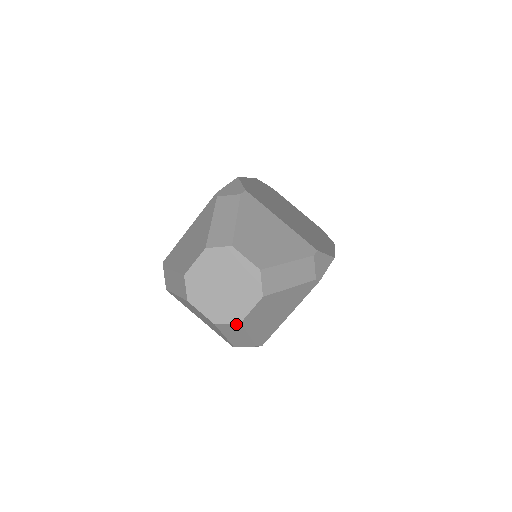
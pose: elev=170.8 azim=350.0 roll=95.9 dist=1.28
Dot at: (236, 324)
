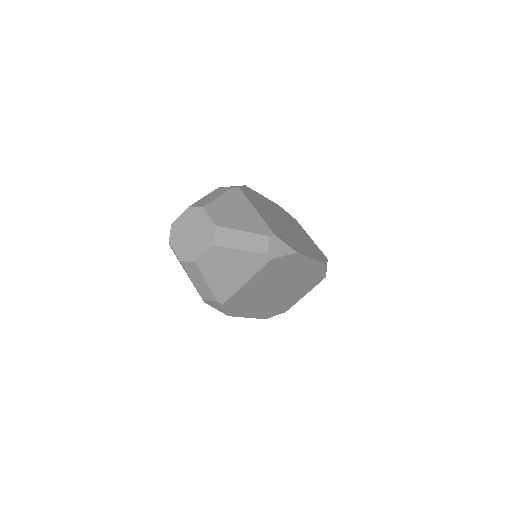
Dot at: (193, 264)
